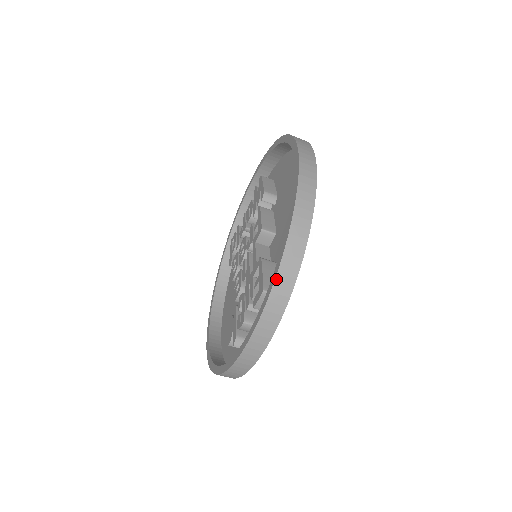
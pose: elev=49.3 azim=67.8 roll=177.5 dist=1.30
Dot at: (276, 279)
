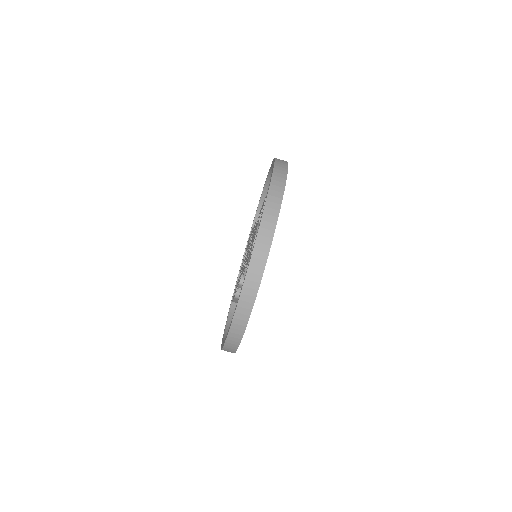
Dot at: (273, 174)
